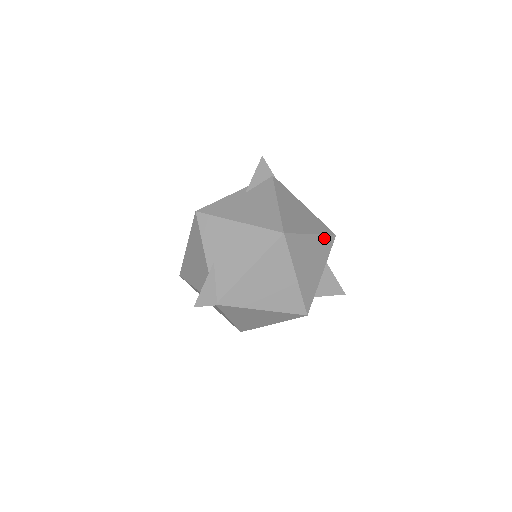
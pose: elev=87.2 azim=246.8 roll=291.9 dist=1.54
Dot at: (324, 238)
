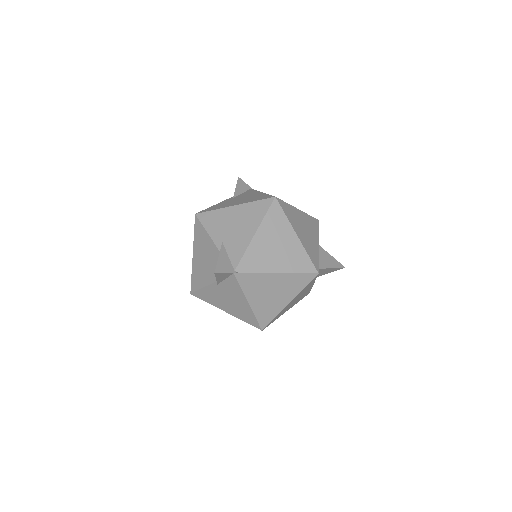
Dot at: (309, 217)
